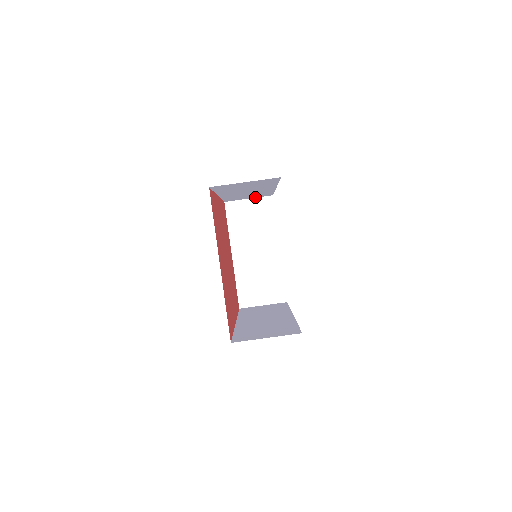
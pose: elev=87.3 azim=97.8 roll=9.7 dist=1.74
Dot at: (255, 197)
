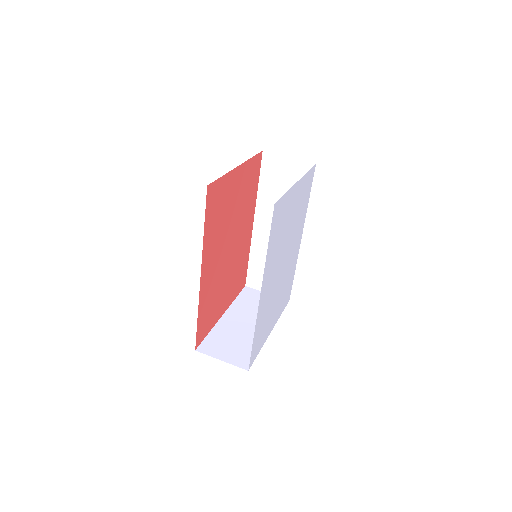
Dot at: occluded
